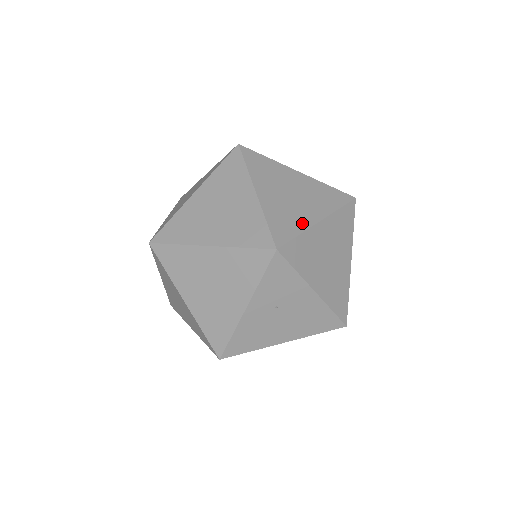
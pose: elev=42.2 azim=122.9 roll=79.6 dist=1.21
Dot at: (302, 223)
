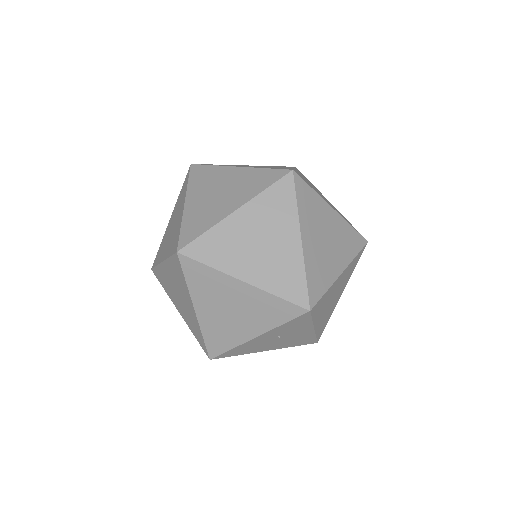
Dot at: (330, 277)
